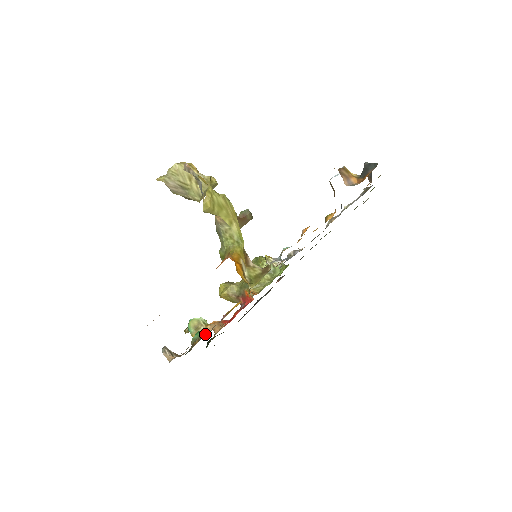
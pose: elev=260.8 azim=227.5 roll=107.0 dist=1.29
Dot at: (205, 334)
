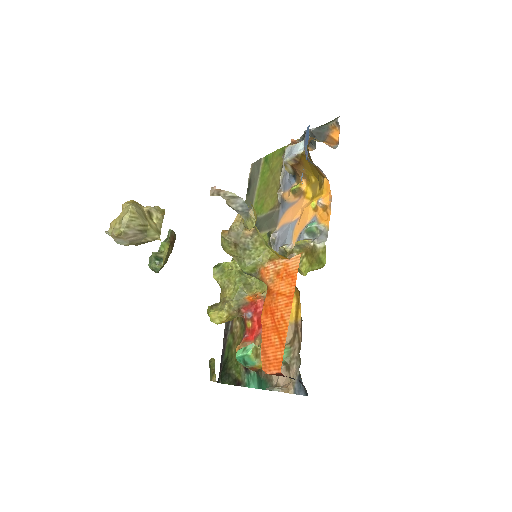
Dot at: occluded
